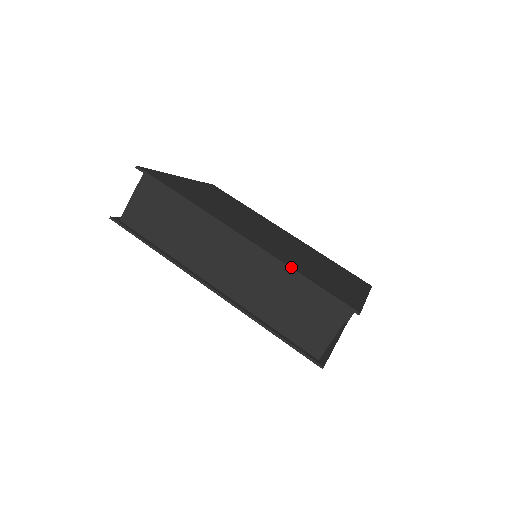
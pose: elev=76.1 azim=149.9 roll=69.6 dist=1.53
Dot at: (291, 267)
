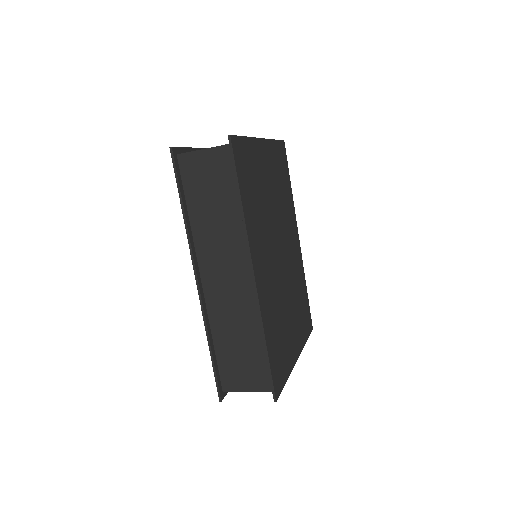
Dot at: (265, 332)
